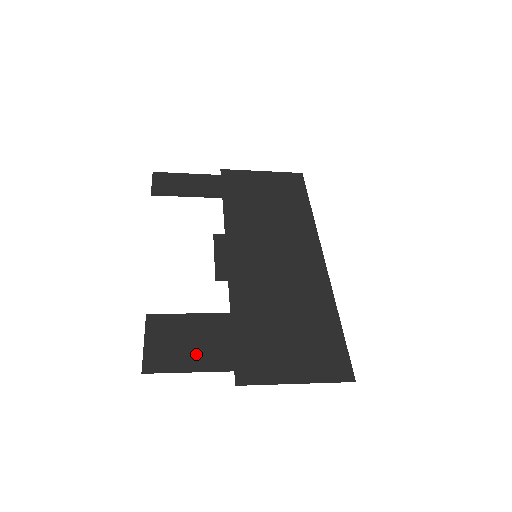
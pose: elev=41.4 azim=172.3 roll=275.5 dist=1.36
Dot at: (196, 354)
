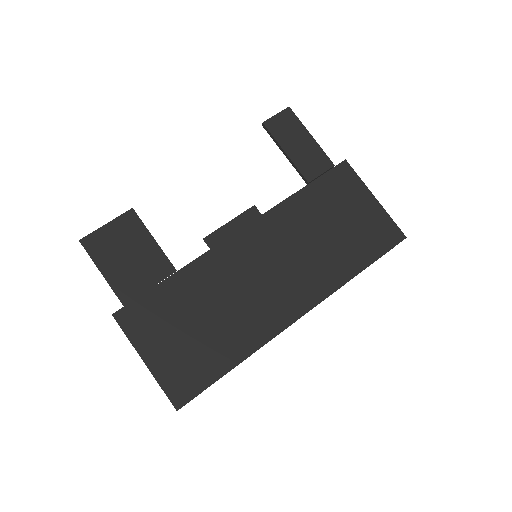
Dot at: (120, 268)
